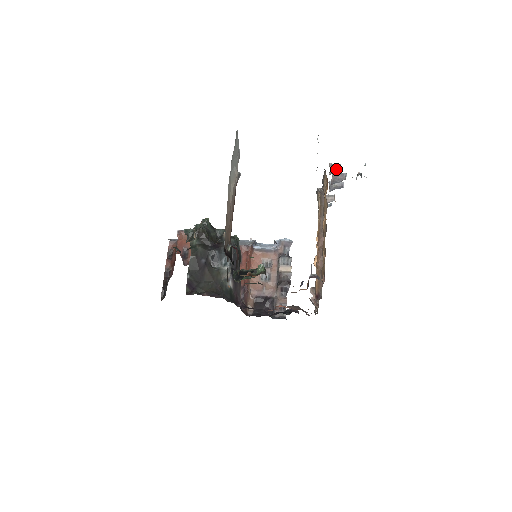
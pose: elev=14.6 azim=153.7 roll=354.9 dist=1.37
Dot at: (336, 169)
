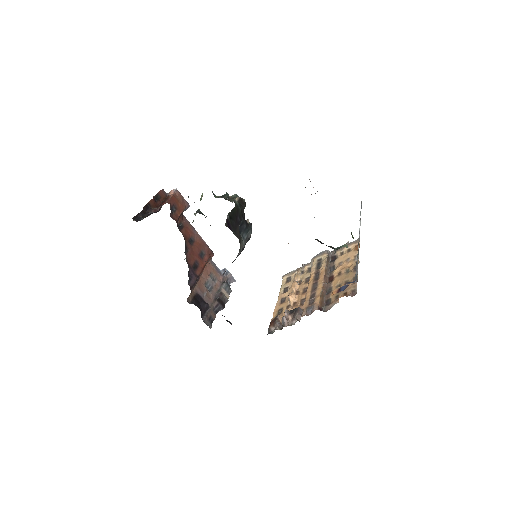
Dot at: occluded
